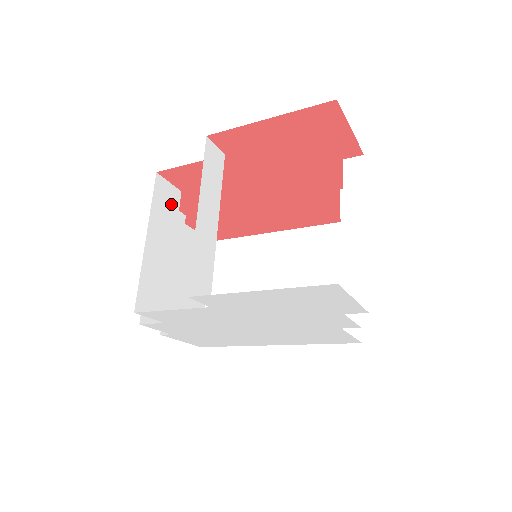
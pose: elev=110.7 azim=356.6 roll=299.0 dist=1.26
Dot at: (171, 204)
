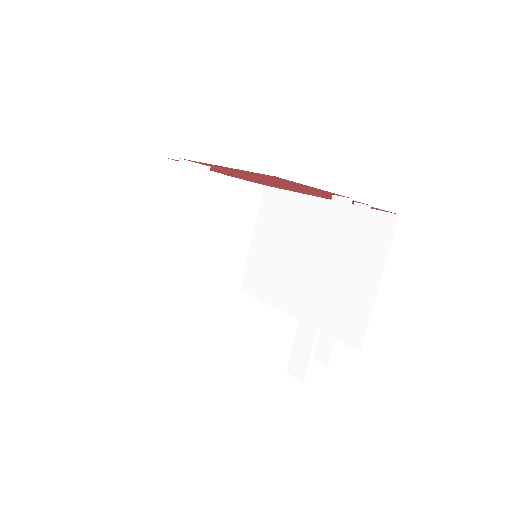
Dot at: occluded
